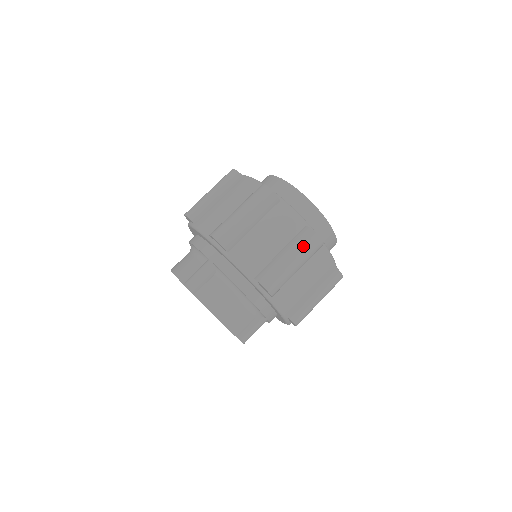
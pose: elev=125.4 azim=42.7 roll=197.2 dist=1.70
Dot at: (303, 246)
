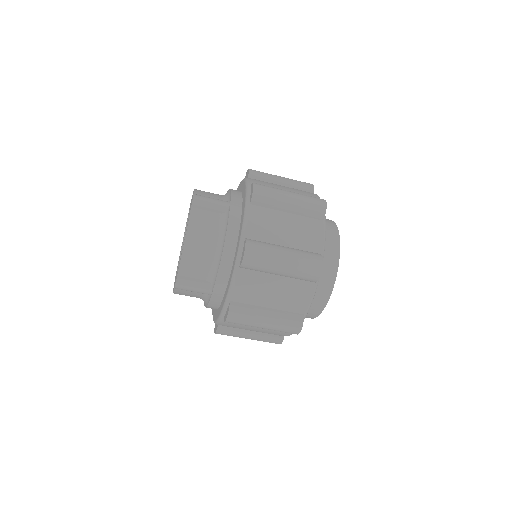
Dot at: (304, 260)
